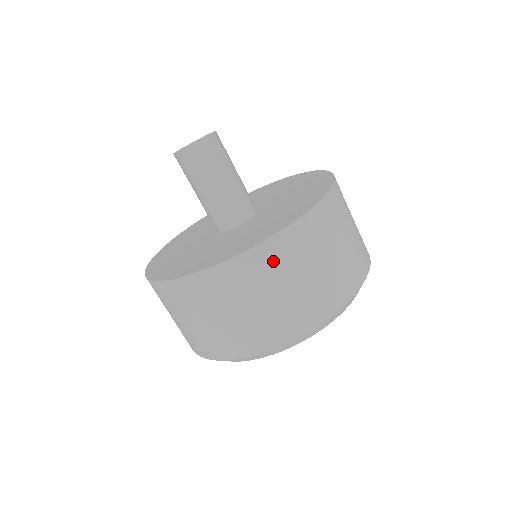
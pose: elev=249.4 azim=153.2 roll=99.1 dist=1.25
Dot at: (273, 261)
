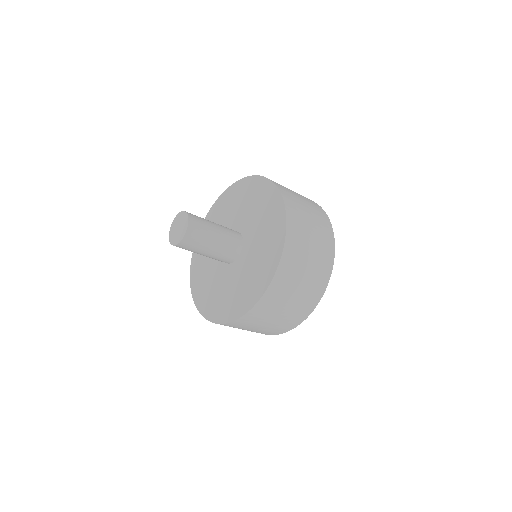
Dot at: (239, 325)
